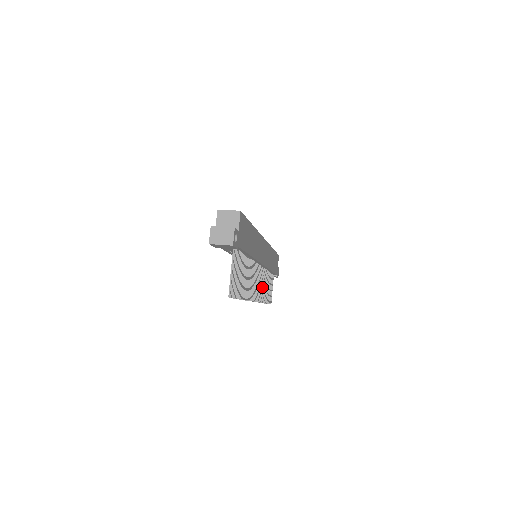
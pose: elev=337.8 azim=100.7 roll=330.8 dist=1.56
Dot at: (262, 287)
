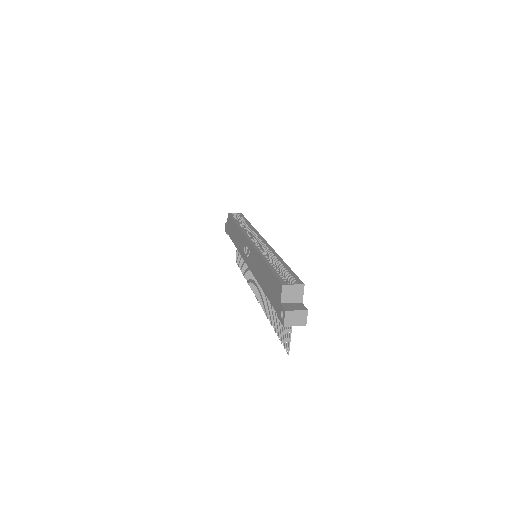
Dot at: (251, 272)
